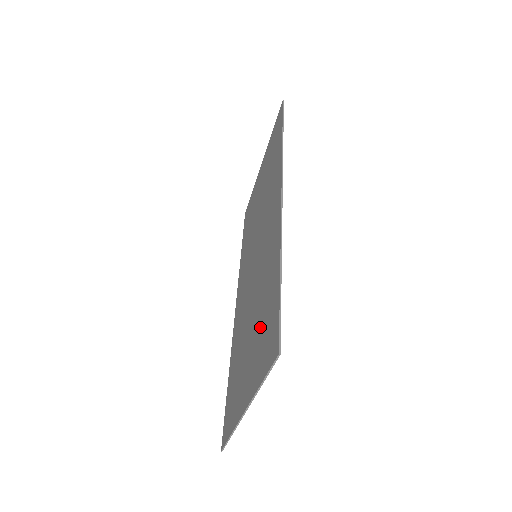
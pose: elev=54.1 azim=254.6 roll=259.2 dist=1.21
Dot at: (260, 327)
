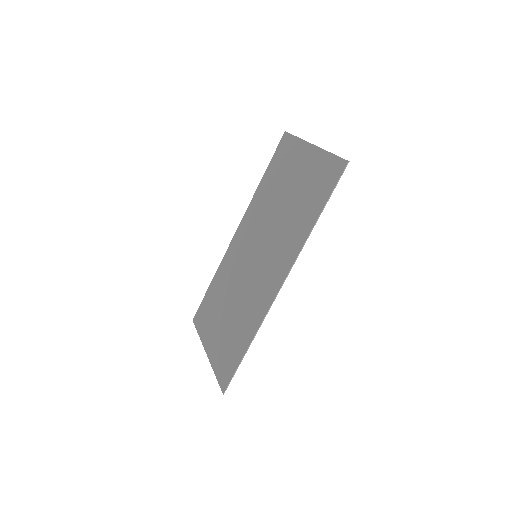
Dot at: (229, 338)
